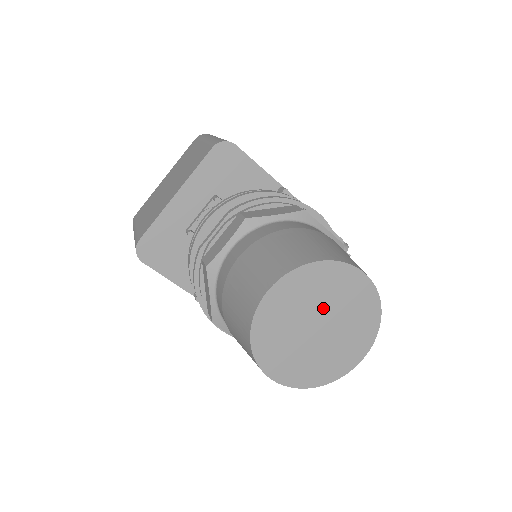
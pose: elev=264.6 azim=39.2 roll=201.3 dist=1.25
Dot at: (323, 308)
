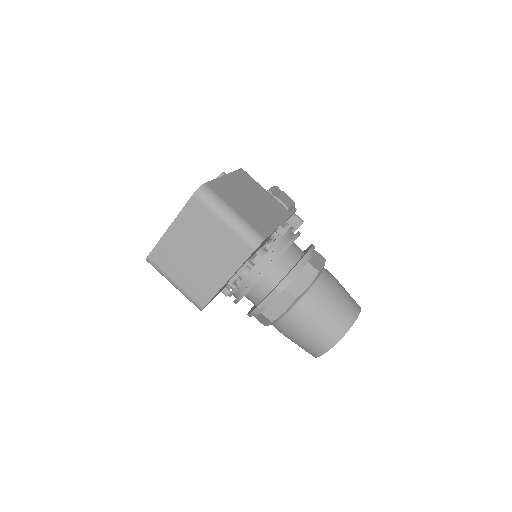
Dot at: occluded
